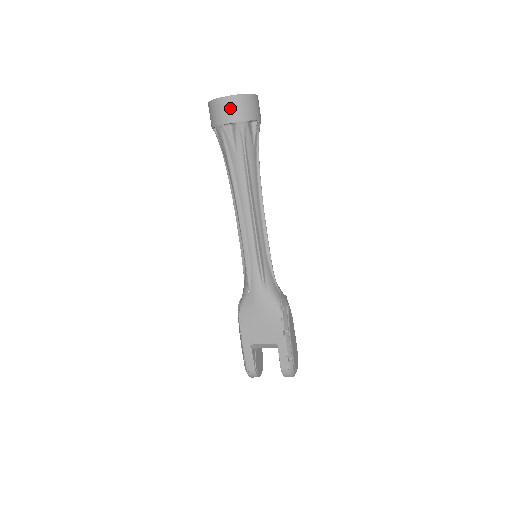
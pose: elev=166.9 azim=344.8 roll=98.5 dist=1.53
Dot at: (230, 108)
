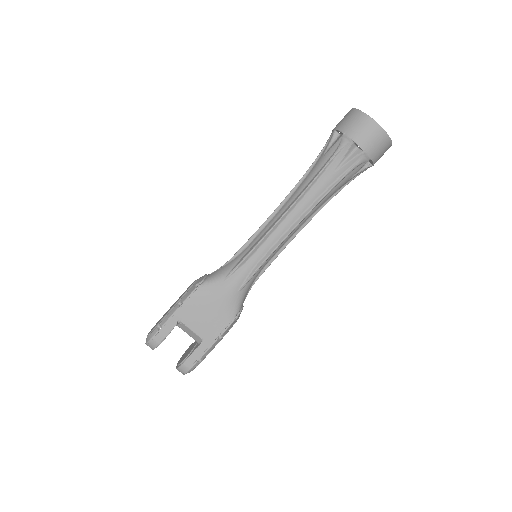
Dot at: (373, 137)
